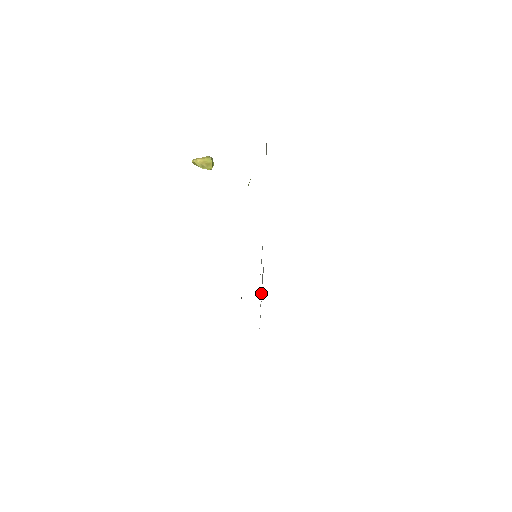
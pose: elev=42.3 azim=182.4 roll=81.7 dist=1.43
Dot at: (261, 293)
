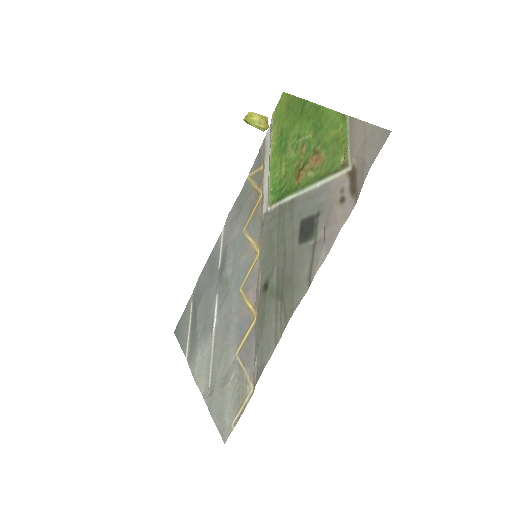
Dot at: (214, 323)
